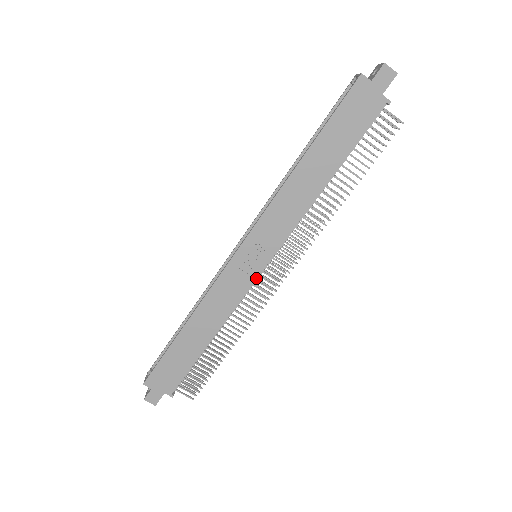
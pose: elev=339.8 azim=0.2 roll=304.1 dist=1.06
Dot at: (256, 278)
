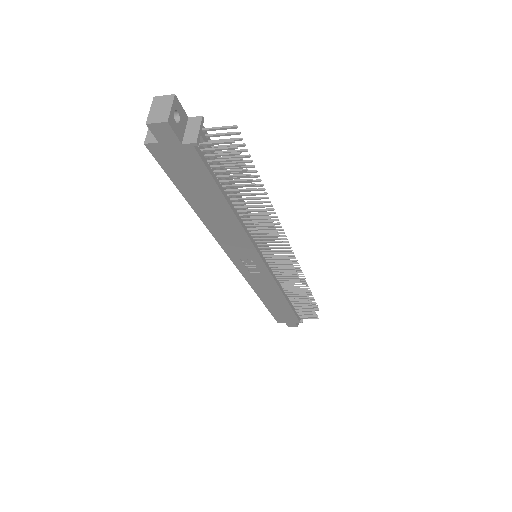
Dot at: (269, 272)
